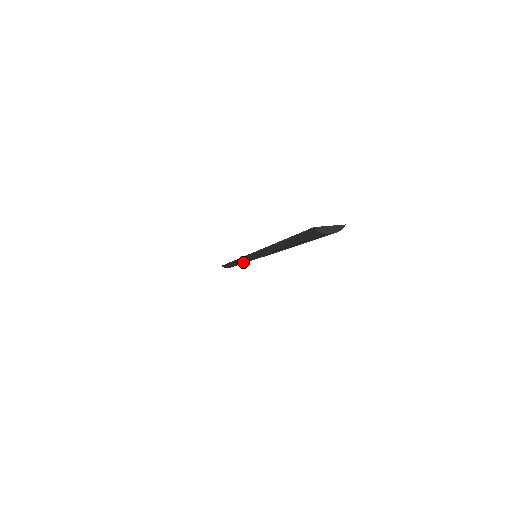
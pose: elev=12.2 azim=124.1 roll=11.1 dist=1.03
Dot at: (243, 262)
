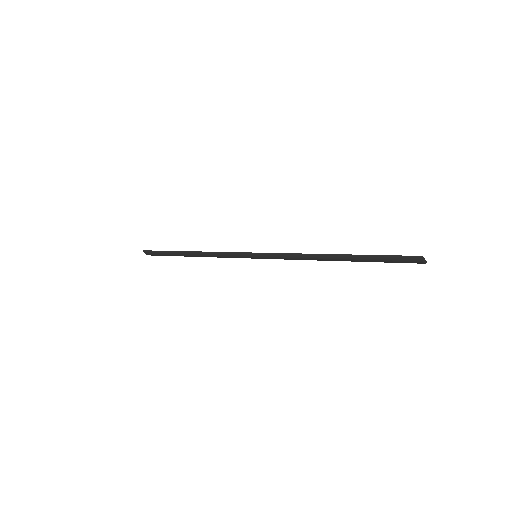
Dot at: (217, 256)
